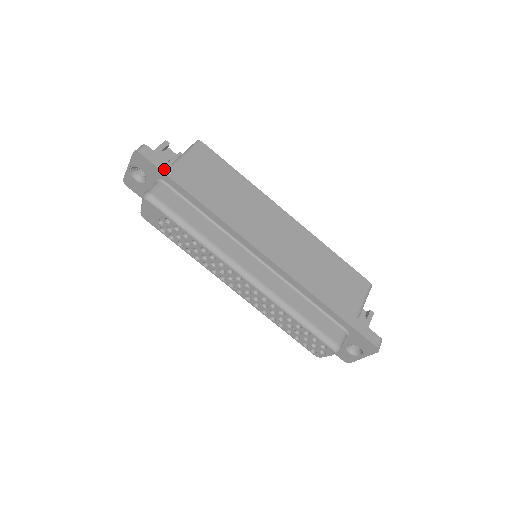
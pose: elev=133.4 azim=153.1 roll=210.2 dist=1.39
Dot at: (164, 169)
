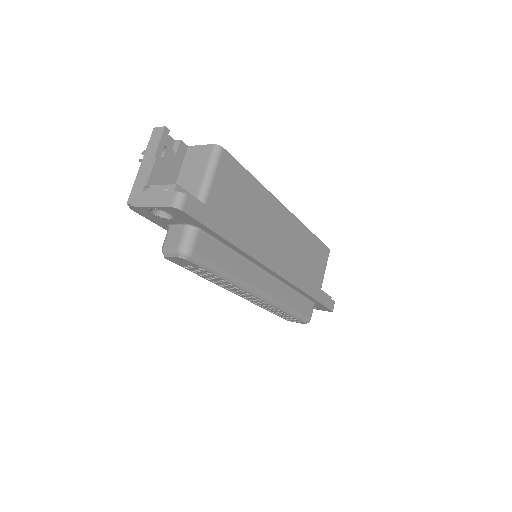
Dot at: (205, 221)
